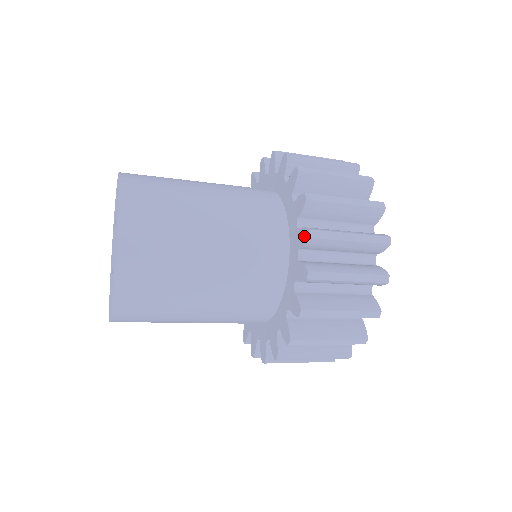
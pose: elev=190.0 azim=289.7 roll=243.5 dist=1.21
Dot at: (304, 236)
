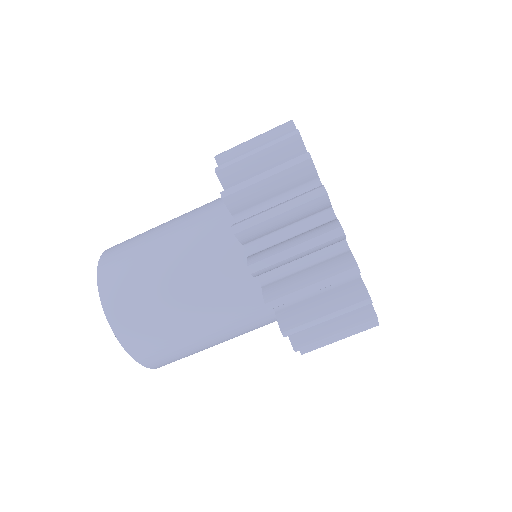
Dot at: occluded
